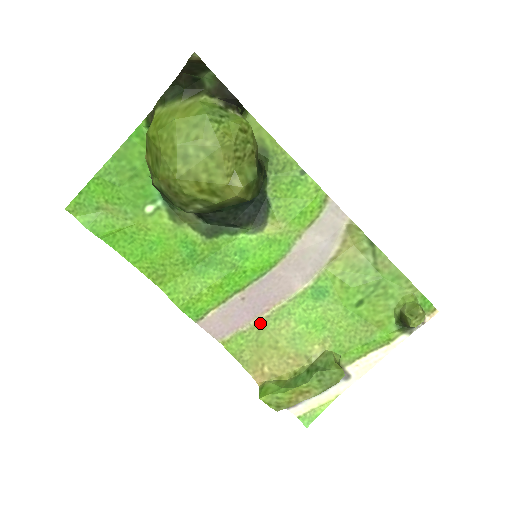
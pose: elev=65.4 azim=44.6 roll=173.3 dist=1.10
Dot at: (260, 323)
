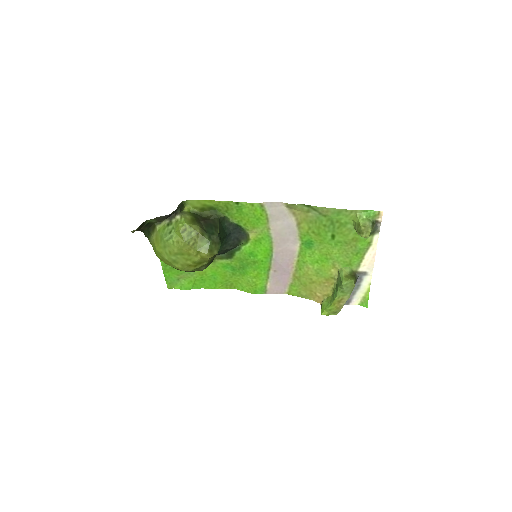
Dot at: (295, 275)
